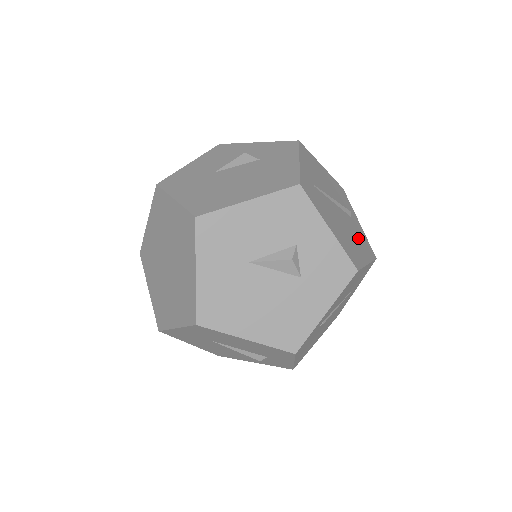
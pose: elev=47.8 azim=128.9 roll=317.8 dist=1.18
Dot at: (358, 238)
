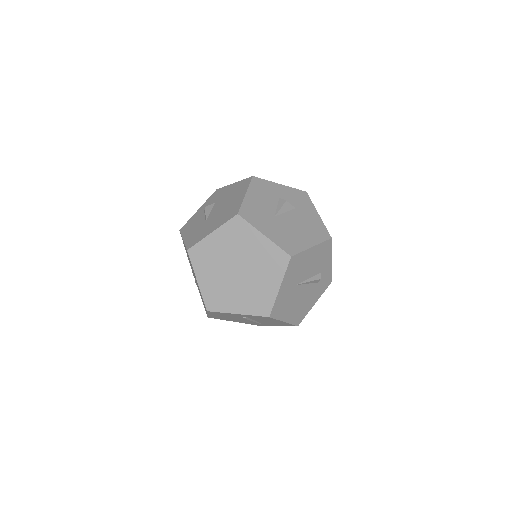
Dot at: occluded
